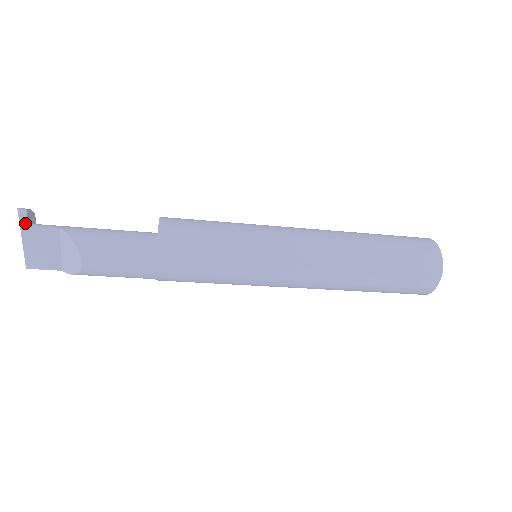
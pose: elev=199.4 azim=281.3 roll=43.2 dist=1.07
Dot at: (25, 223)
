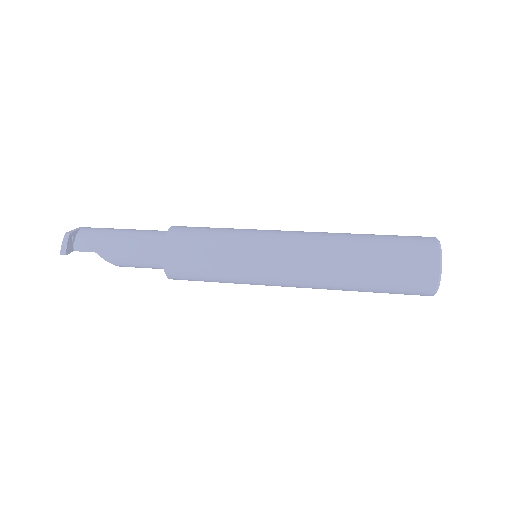
Dot at: occluded
